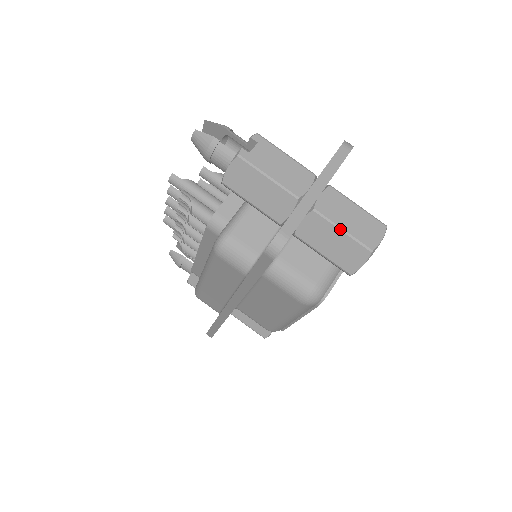
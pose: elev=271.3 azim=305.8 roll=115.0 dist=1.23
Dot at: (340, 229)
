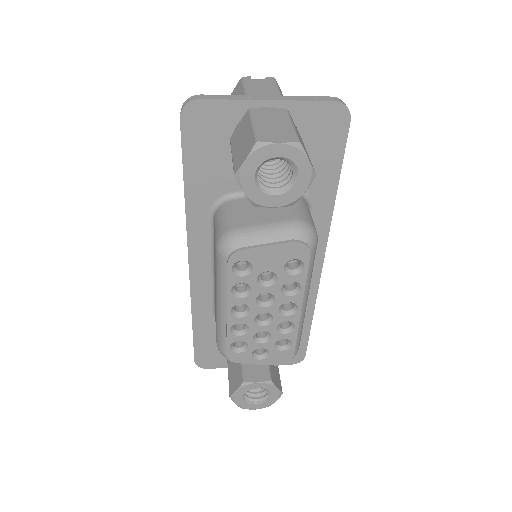
Dot at: (252, 123)
